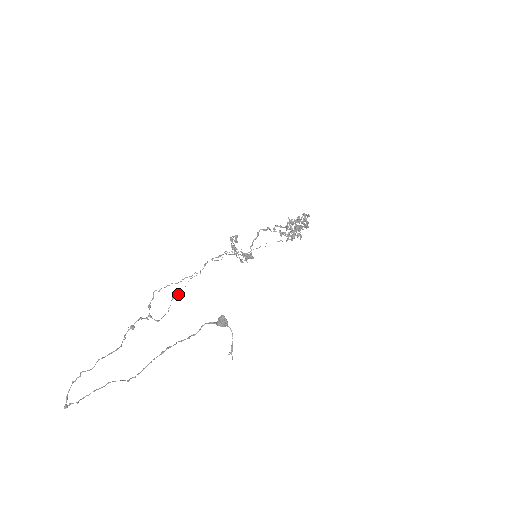
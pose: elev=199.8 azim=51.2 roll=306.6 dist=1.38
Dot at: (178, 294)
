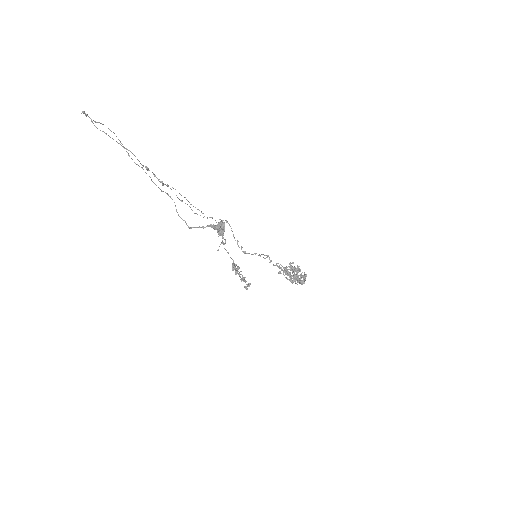
Dot at: occluded
